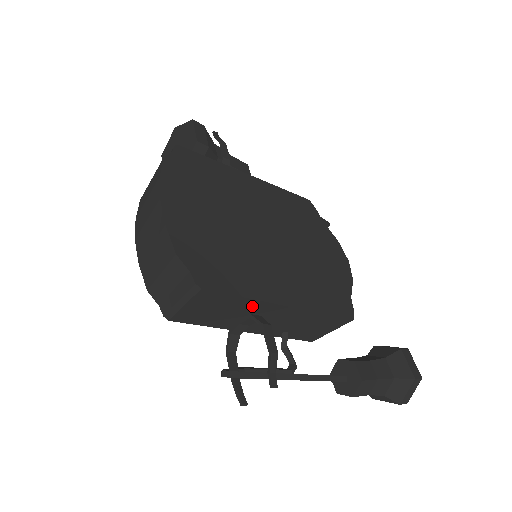
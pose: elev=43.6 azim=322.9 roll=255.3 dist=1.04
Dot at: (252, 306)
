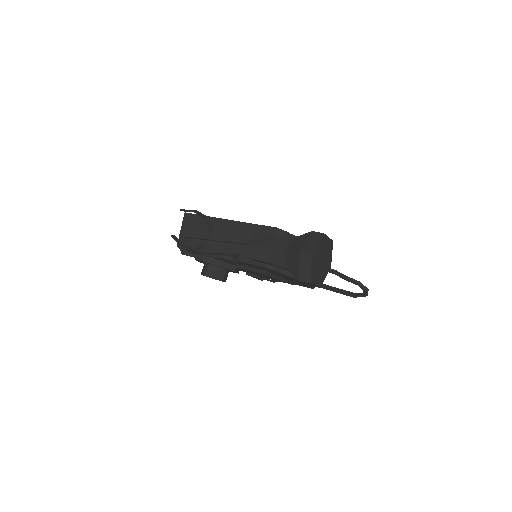
Dot at: occluded
